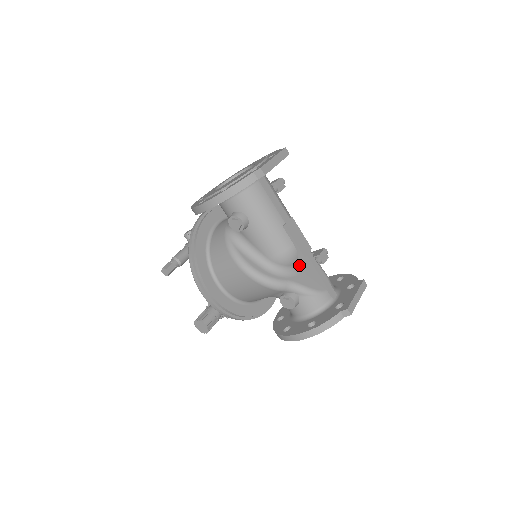
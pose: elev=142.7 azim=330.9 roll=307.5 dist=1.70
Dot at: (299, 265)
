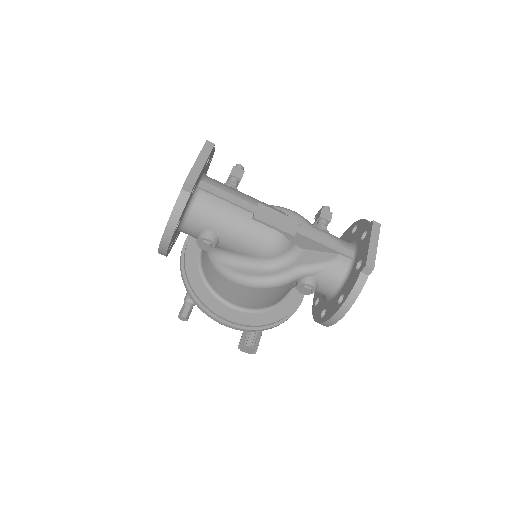
Dot at: (297, 245)
